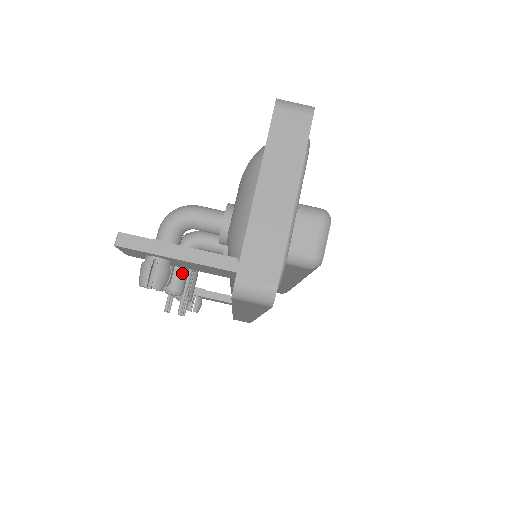
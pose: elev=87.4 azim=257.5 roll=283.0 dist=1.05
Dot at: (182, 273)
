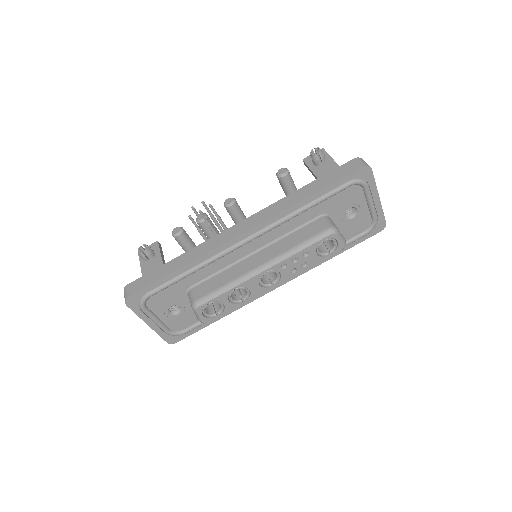
Dot at: (240, 210)
